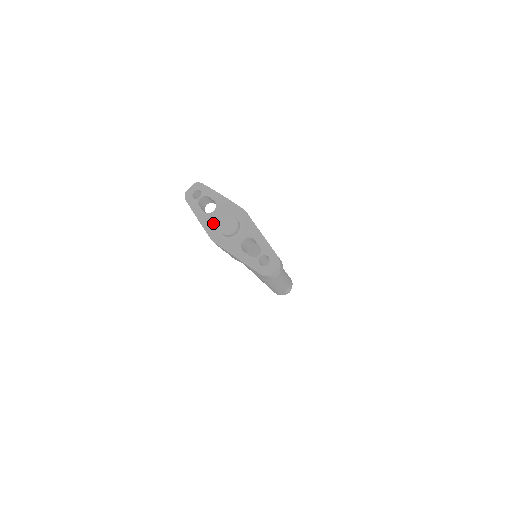
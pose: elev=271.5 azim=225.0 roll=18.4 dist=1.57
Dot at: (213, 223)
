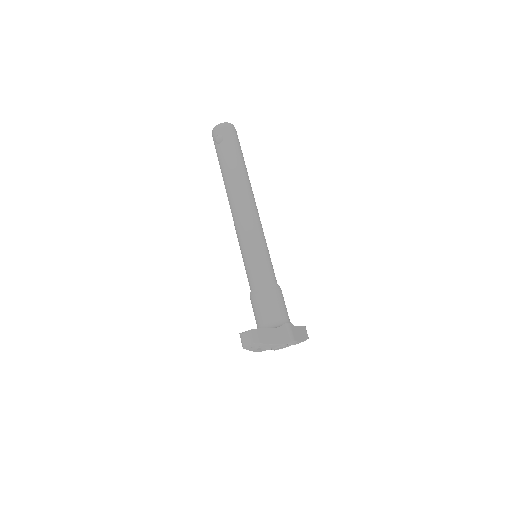
Dot at: occluded
